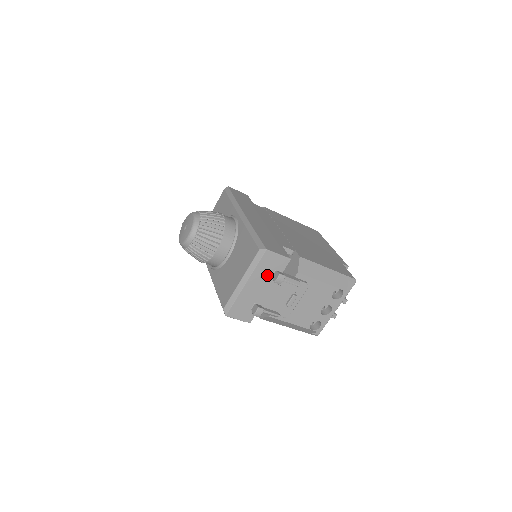
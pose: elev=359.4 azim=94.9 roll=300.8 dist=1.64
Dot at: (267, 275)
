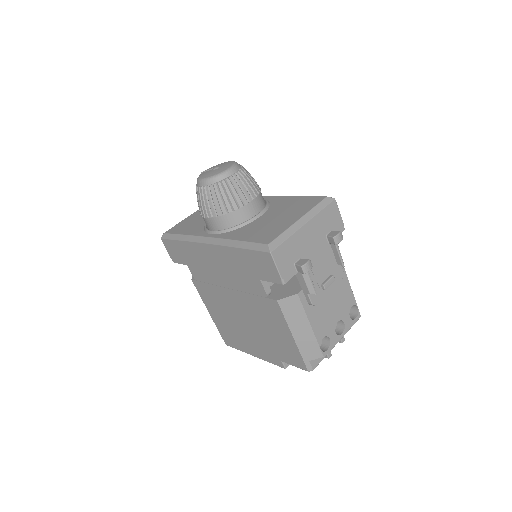
Dot at: (323, 230)
